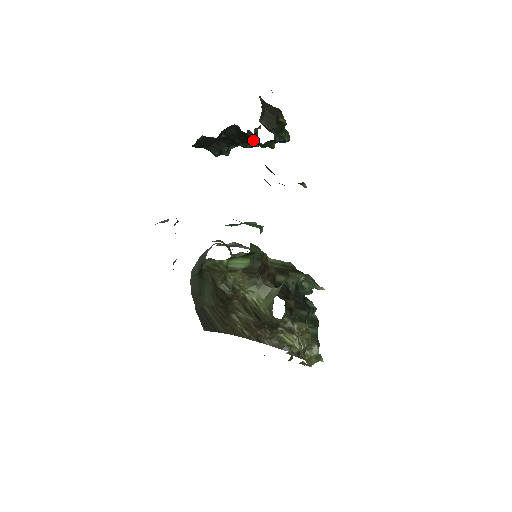
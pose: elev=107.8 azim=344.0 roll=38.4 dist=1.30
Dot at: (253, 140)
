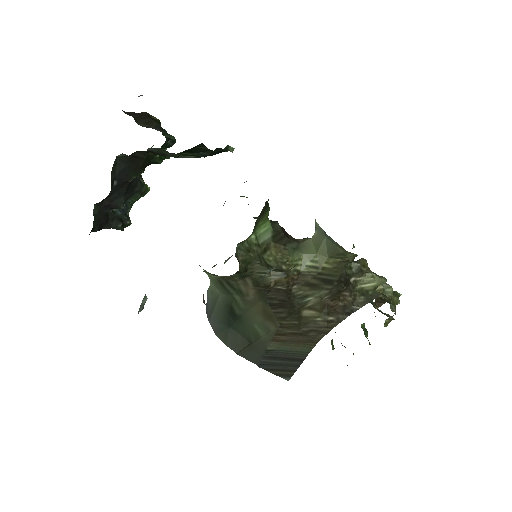
Dot at: occluded
